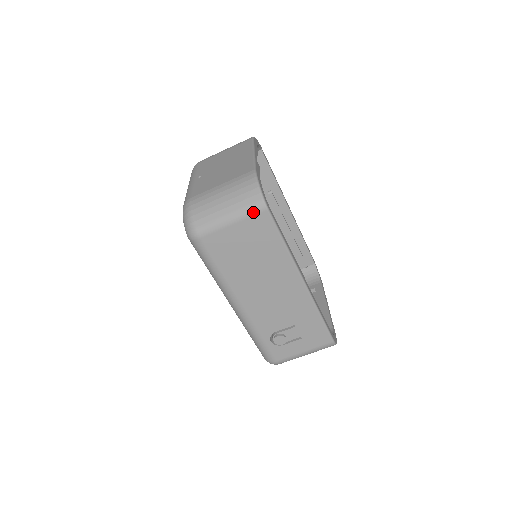
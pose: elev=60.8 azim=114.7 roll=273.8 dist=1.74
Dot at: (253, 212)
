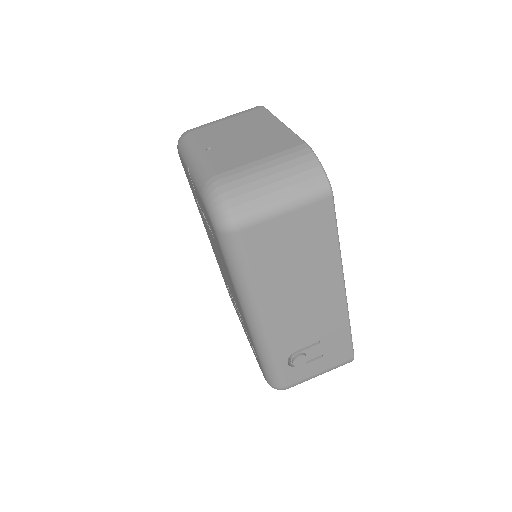
Dot at: (315, 198)
